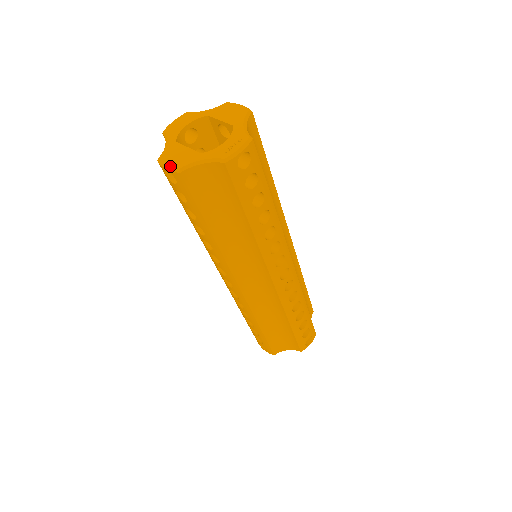
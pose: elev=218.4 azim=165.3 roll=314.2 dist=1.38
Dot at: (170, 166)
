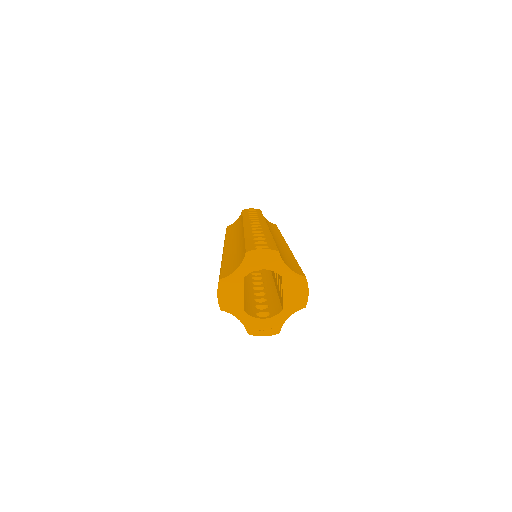
Dot at: (220, 300)
